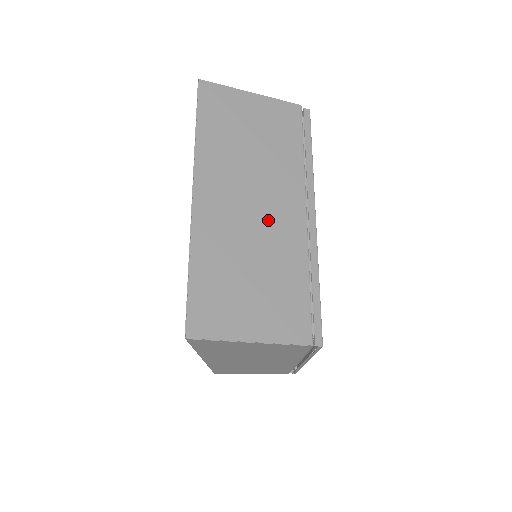
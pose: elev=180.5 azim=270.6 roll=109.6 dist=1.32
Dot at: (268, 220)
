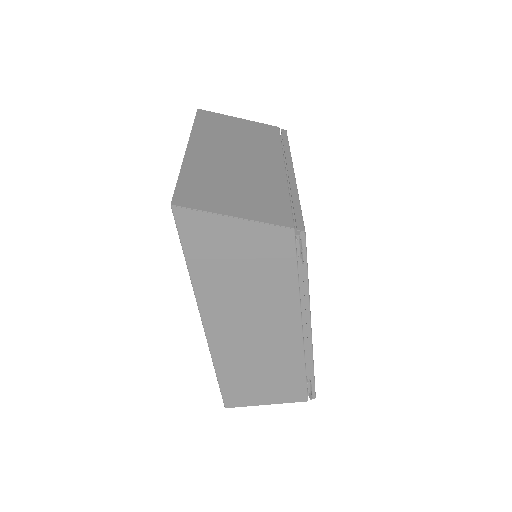
Dot at: (251, 165)
